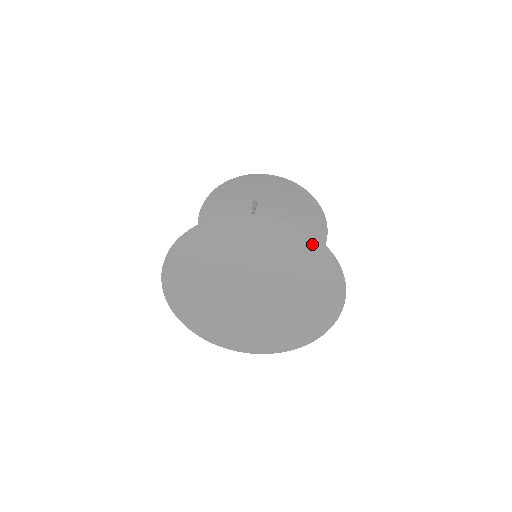
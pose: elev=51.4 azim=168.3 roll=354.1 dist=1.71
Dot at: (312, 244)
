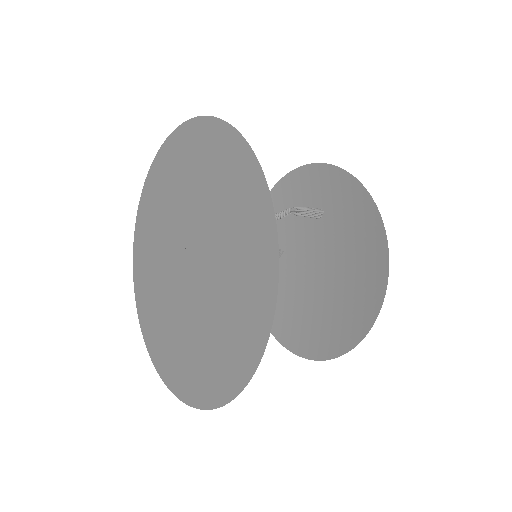
Dot at: (263, 206)
